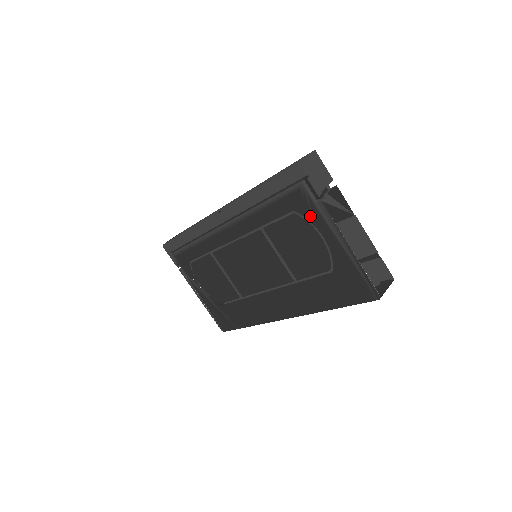
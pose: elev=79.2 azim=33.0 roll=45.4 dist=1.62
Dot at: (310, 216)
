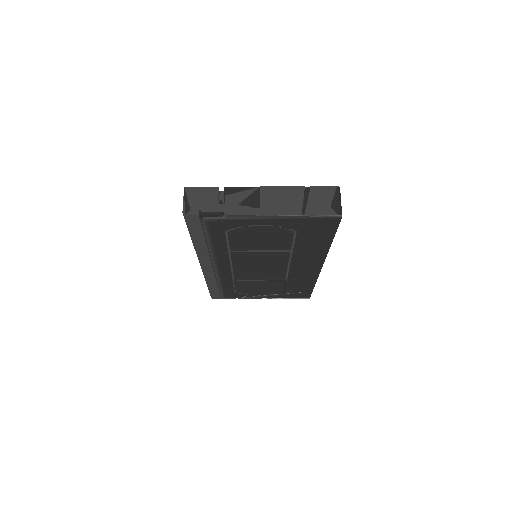
Dot at: (236, 225)
